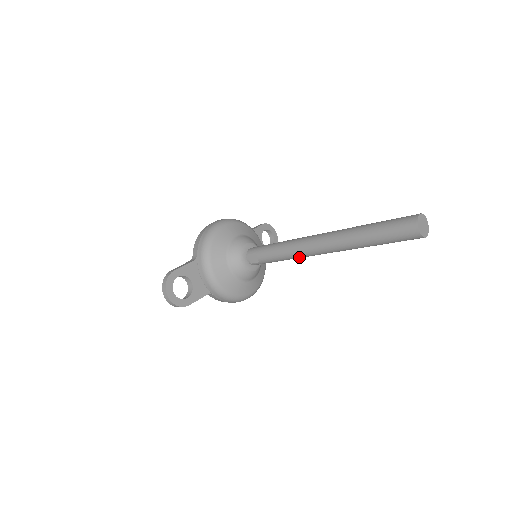
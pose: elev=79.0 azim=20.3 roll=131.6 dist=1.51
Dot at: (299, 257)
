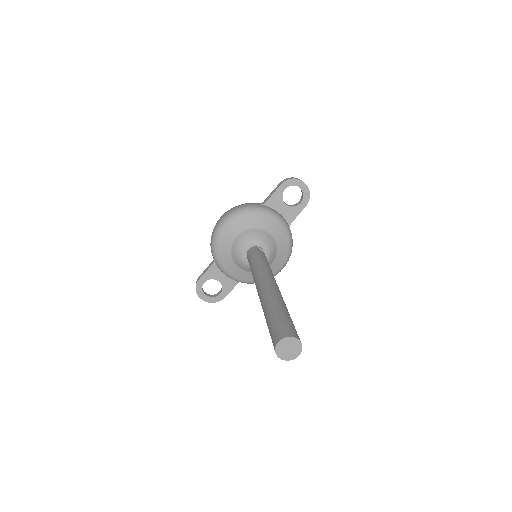
Dot at: occluded
